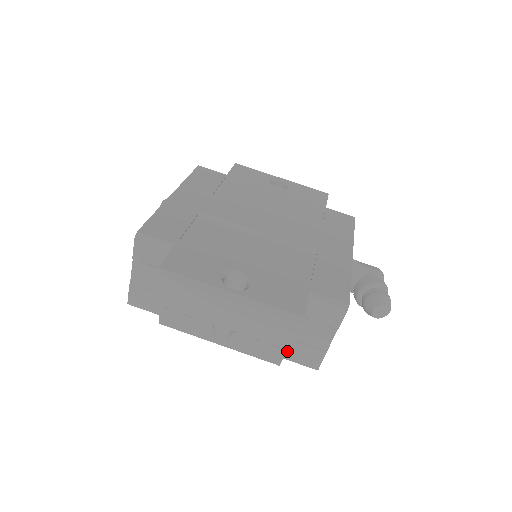
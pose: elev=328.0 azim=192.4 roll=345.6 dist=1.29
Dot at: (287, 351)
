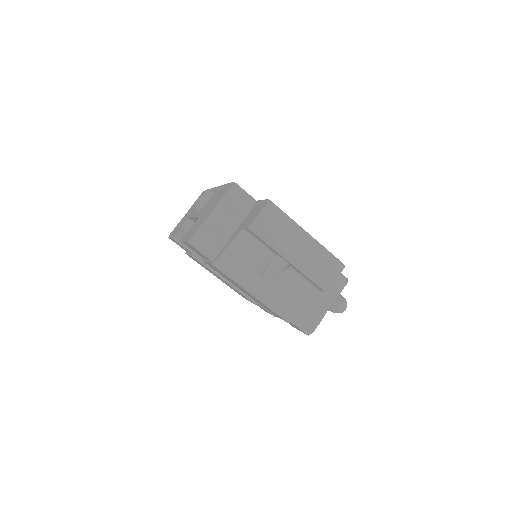
Dot at: occluded
